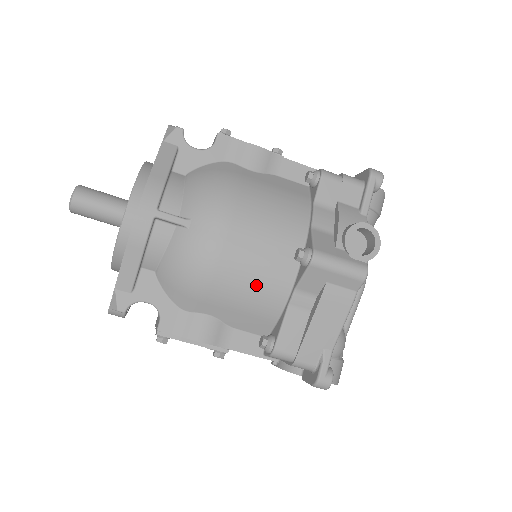
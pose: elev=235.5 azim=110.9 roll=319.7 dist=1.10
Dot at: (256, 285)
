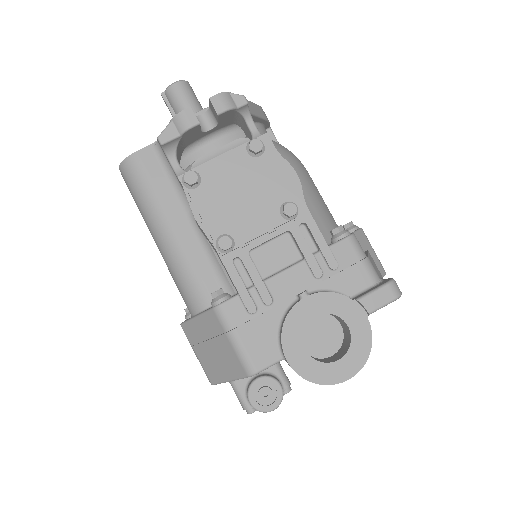
Dot at: (327, 207)
